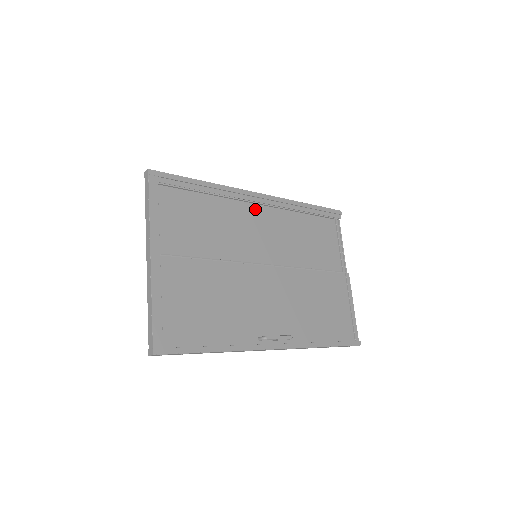
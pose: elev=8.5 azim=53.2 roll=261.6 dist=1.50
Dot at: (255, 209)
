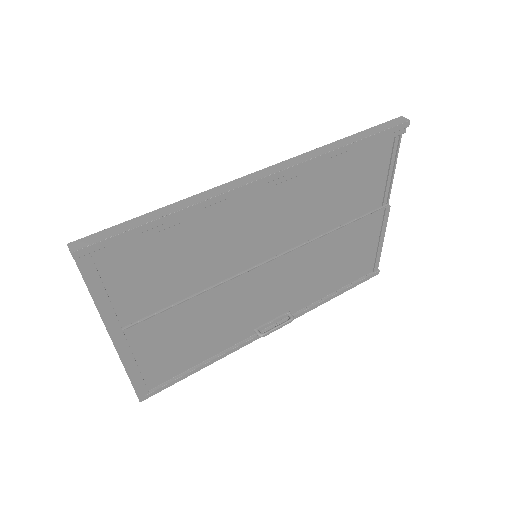
Dot at: (258, 194)
